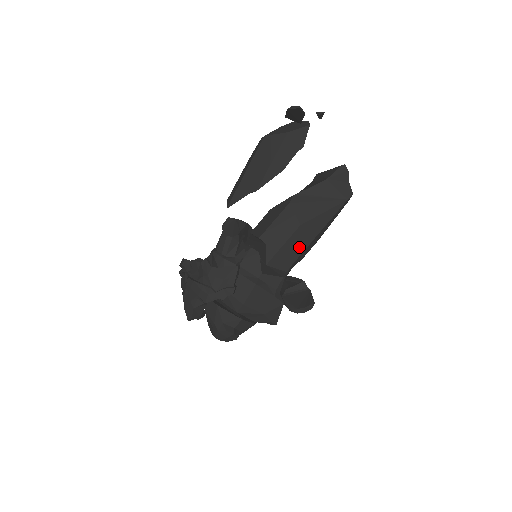
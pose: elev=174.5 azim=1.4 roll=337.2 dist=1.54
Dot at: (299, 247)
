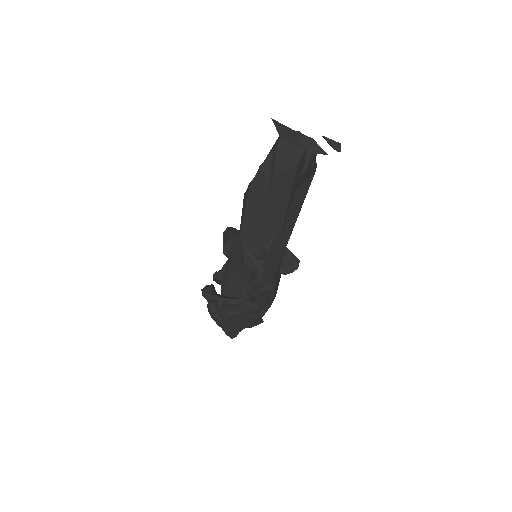
Dot at: occluded
